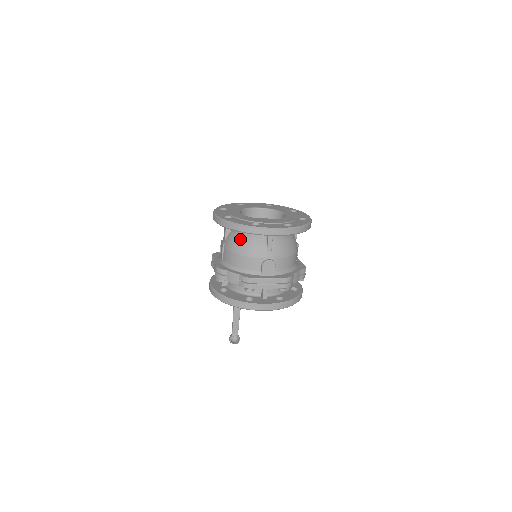
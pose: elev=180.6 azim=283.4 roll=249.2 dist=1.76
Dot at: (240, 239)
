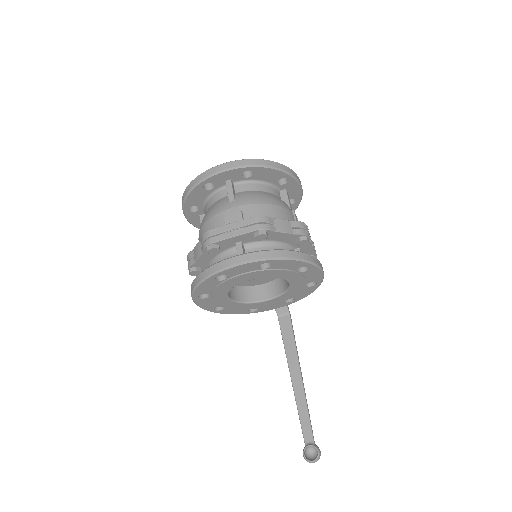
Dot at: occluded
